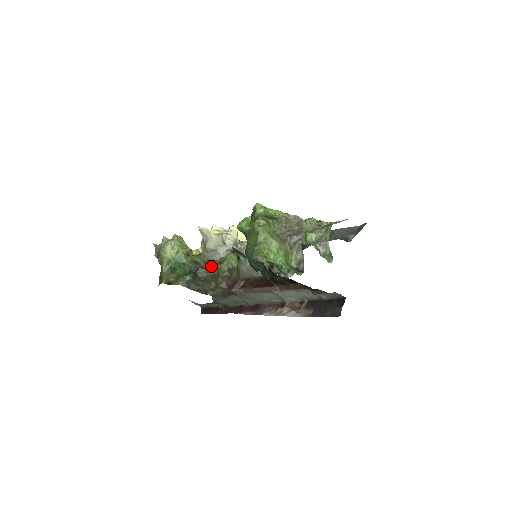
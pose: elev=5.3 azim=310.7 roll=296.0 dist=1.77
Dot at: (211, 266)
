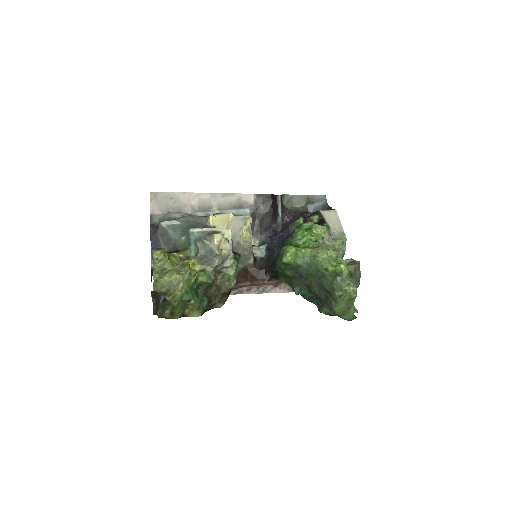
Dot at: (214, 278)
